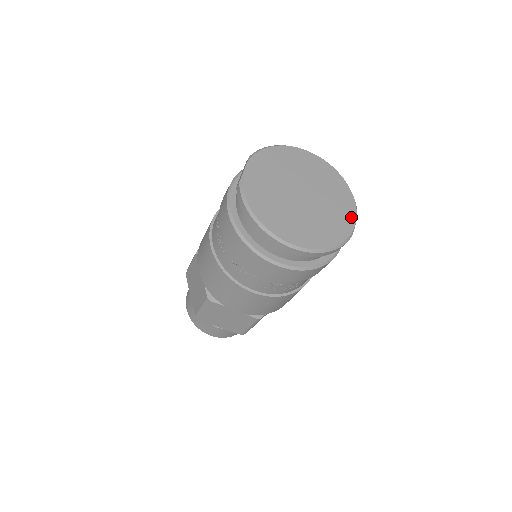
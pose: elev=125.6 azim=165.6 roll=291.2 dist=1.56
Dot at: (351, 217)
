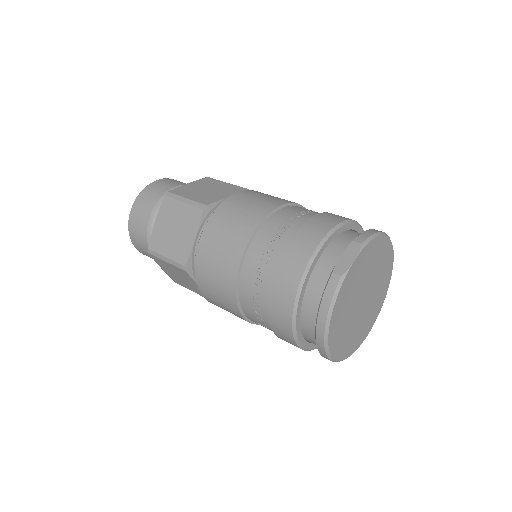
Dot at: (371, 326)
